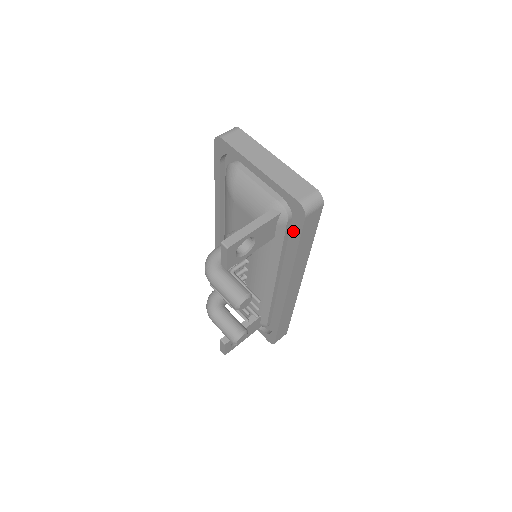
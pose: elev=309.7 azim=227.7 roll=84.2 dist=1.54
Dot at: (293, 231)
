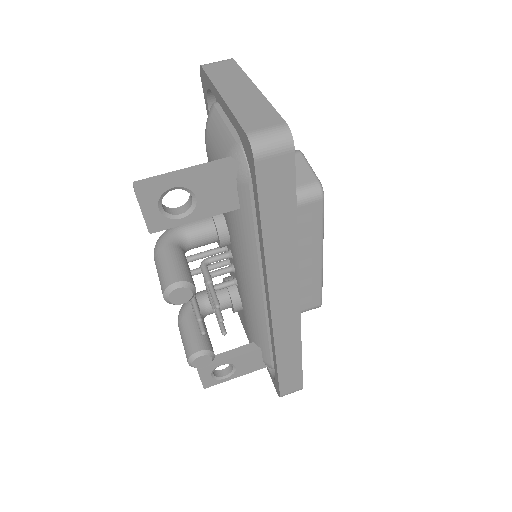
Dot at: occluded
